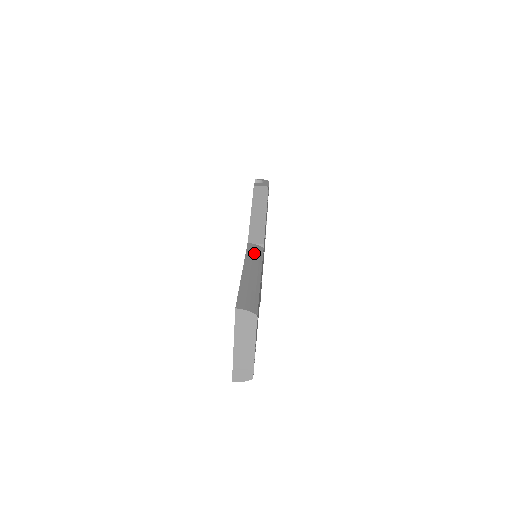
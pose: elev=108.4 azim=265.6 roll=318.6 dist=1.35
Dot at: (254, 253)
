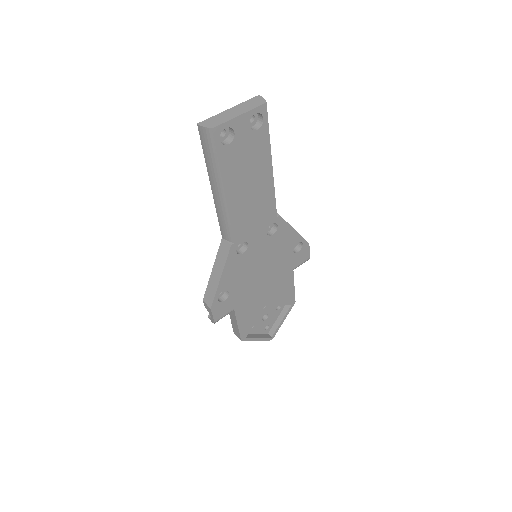
Dot at: occluded
